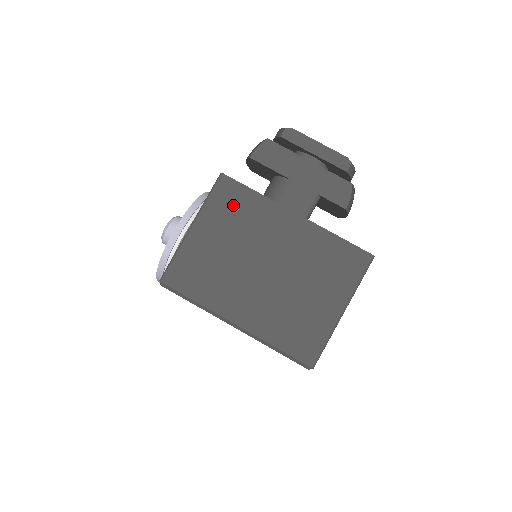
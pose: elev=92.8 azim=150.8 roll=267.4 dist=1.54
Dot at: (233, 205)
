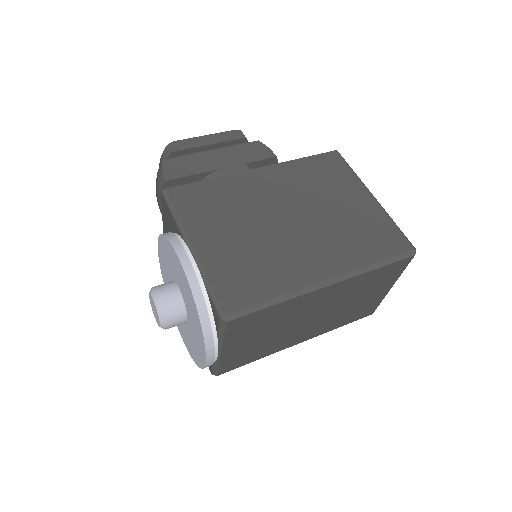
Dot at: (203, 202)
